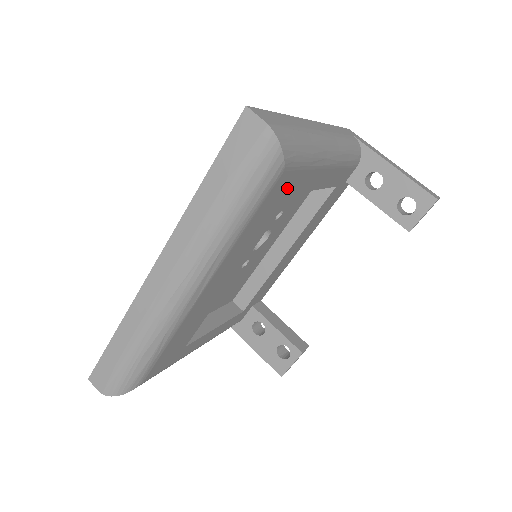
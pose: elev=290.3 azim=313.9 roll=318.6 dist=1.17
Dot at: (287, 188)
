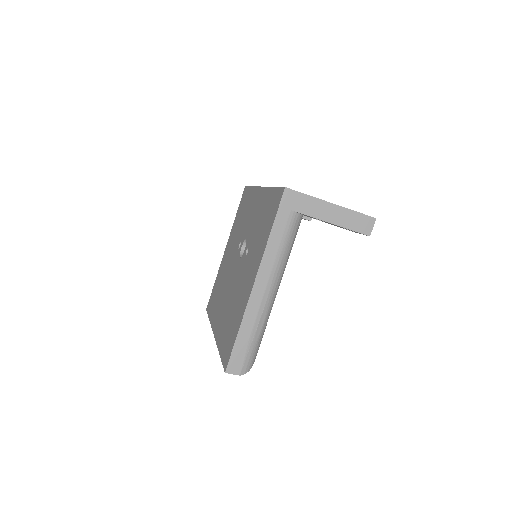
Dot at: occluded
